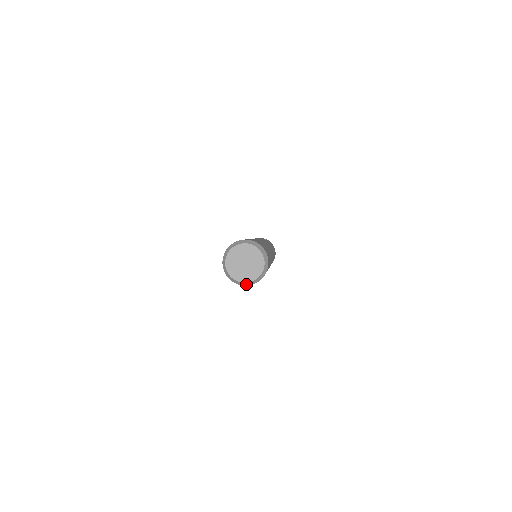
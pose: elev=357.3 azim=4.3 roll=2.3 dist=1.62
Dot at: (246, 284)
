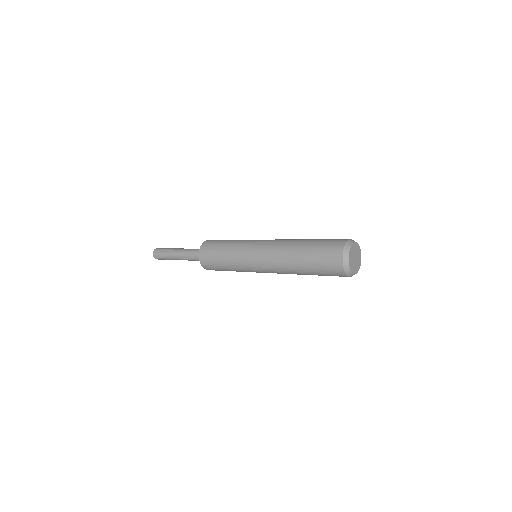
Dot at: (352, 275)
